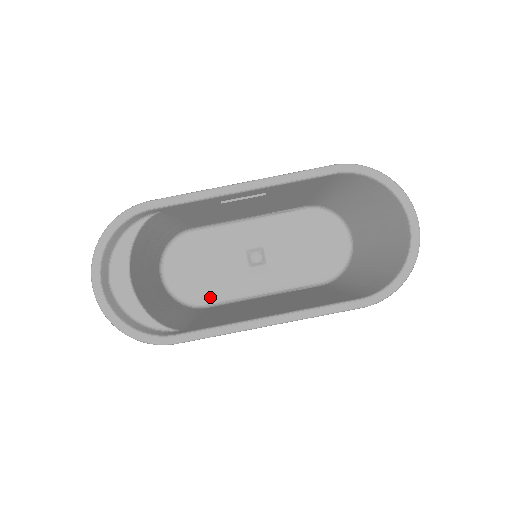
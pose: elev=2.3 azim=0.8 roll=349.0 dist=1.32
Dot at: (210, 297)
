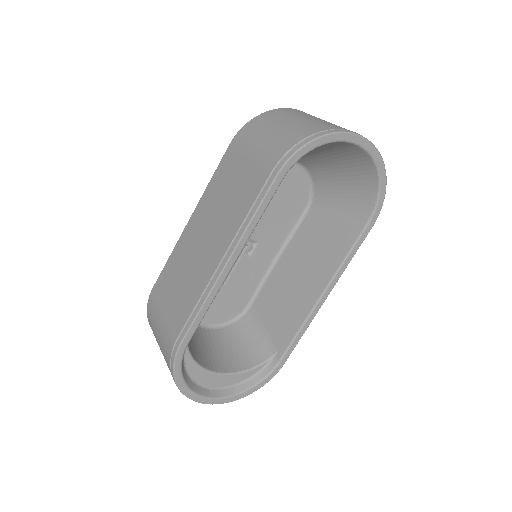
Dot at: (246, 298)
